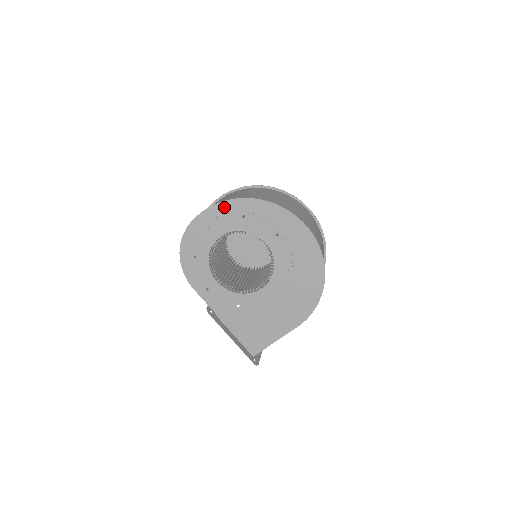
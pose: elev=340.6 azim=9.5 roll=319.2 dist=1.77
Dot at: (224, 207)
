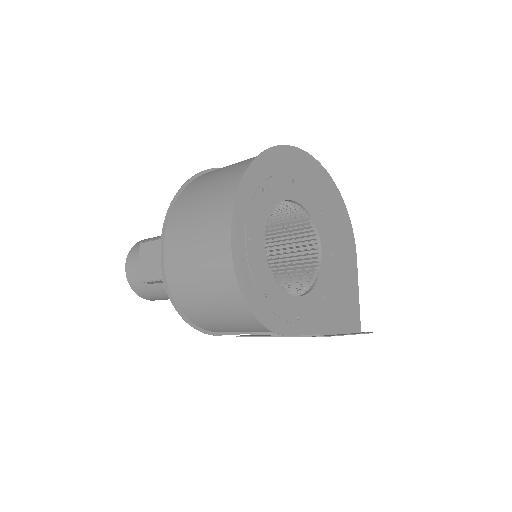
Dot at: (242, 199)
